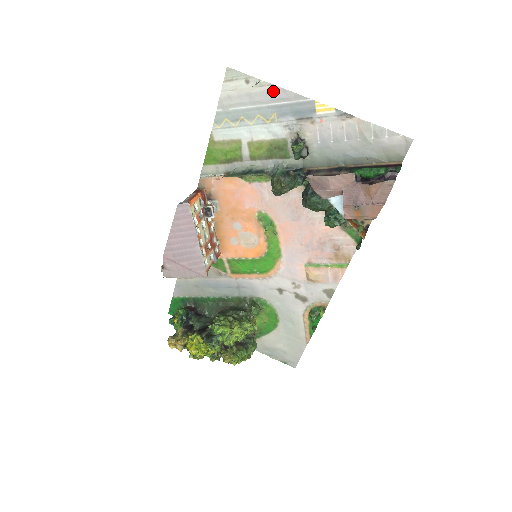
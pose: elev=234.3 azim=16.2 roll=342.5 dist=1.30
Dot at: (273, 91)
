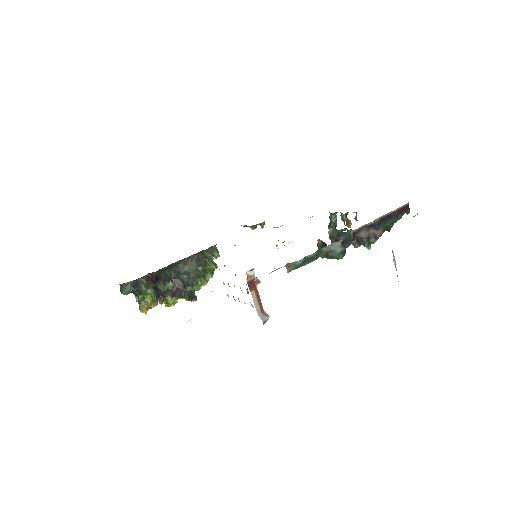
Dot at: occluded
